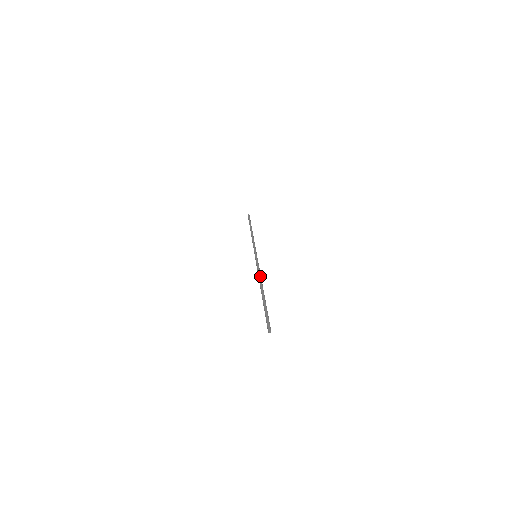
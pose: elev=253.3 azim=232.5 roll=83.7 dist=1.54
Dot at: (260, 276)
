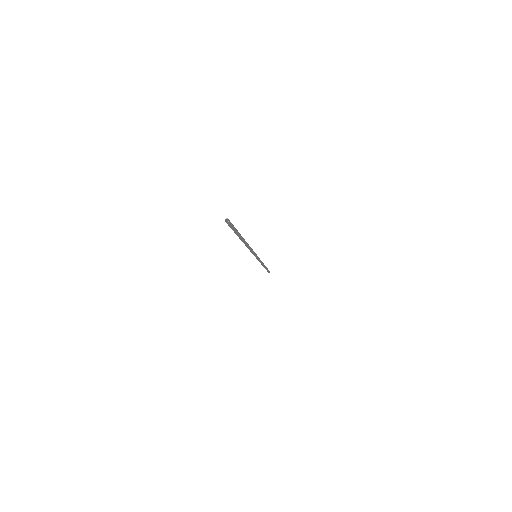
Dot at: occluded
